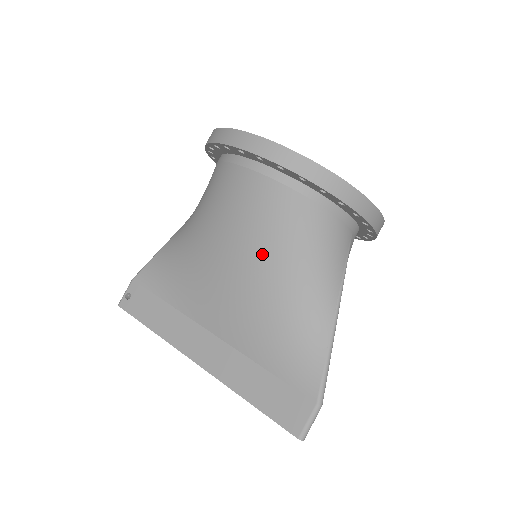
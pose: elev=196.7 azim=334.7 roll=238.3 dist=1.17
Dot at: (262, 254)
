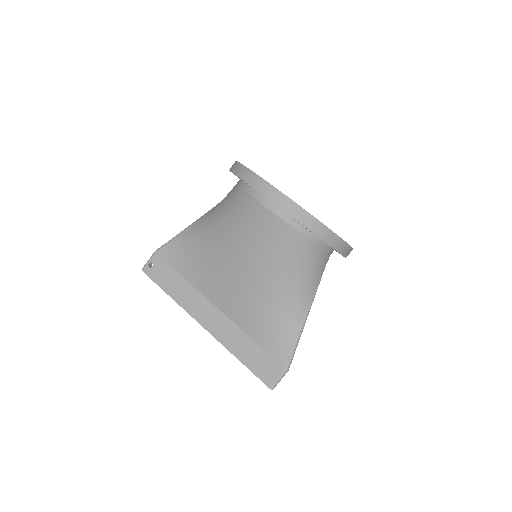
Dot at: (264, 266)
